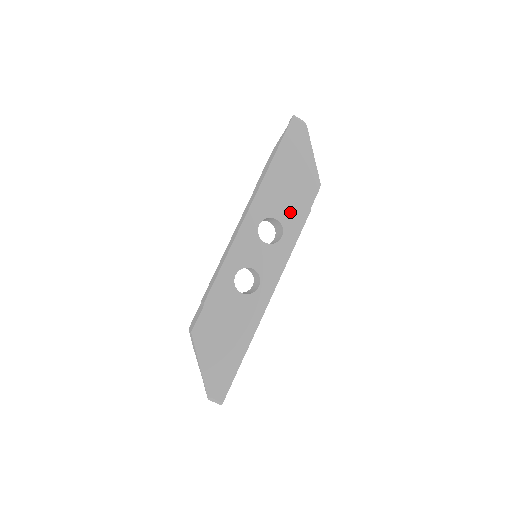
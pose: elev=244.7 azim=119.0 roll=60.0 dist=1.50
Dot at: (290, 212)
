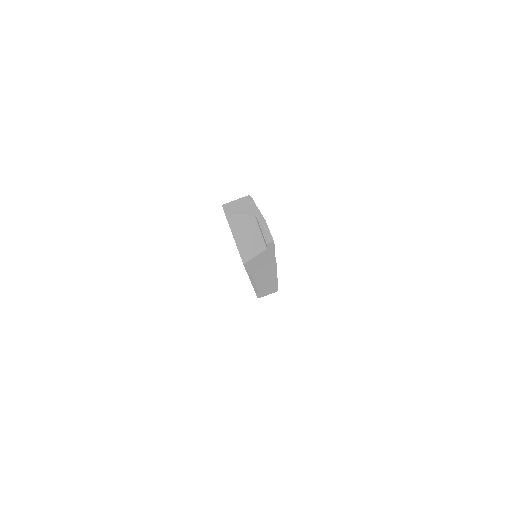
Dot at: occluded
